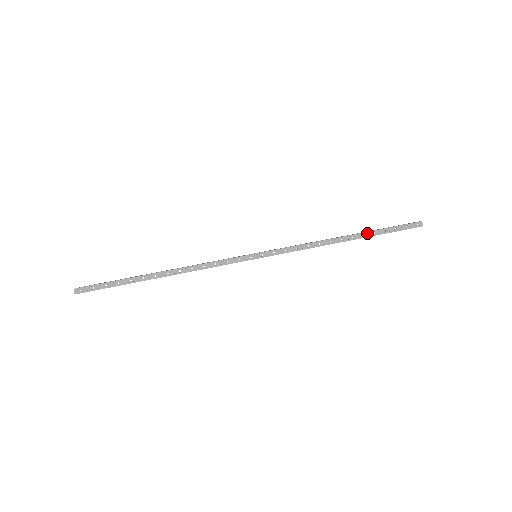
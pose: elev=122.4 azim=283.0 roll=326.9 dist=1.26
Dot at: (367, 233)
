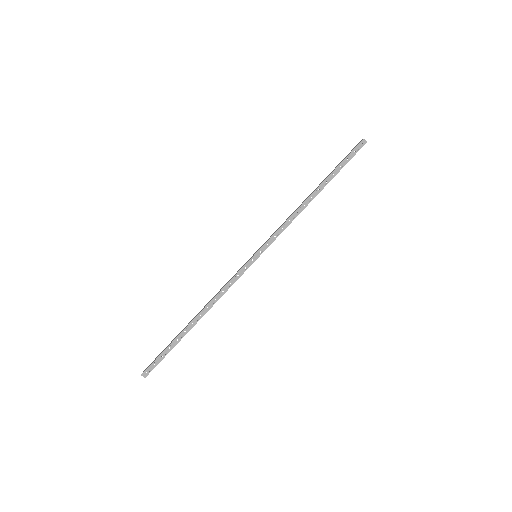
Dot at: (328, 178)
